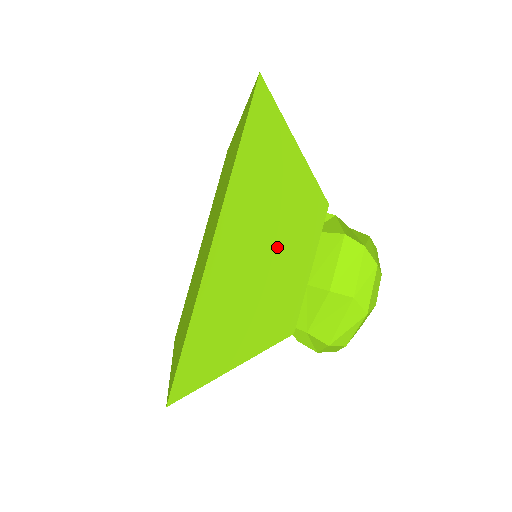
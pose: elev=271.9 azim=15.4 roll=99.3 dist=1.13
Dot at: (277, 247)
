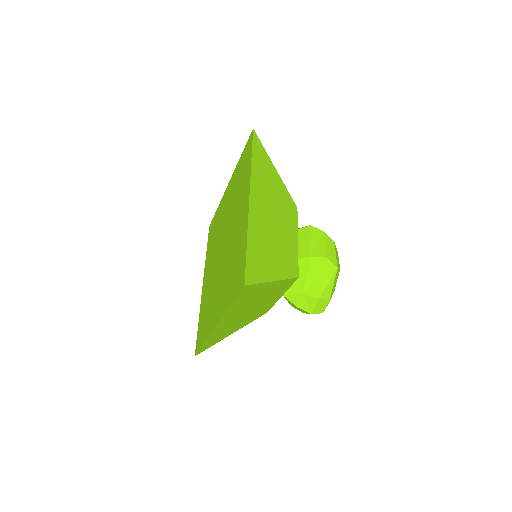
Dot at: (278, 218)
